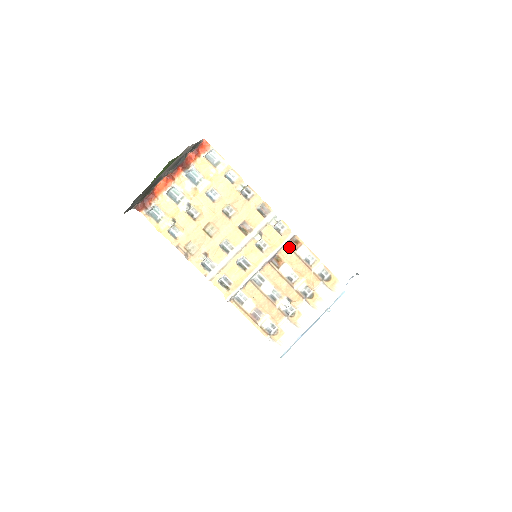
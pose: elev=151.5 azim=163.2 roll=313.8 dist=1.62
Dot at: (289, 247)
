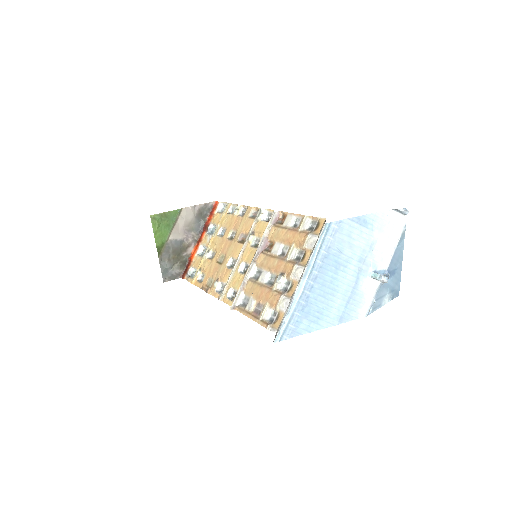
Dot at: (276, 226)
